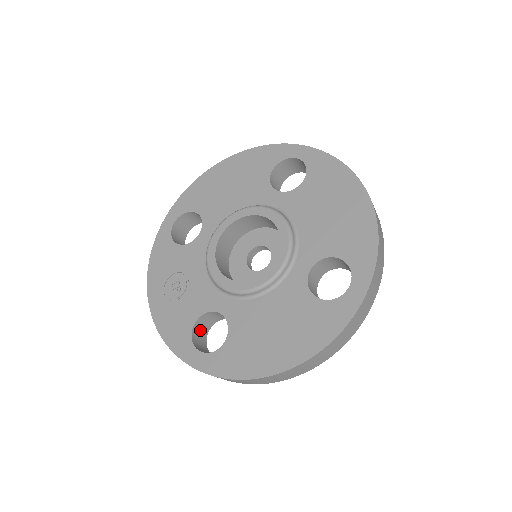
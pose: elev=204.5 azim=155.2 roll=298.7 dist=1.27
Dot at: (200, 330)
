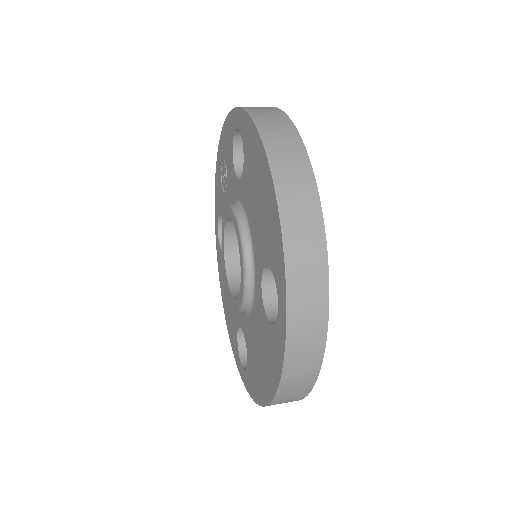
Dot at: occluded
